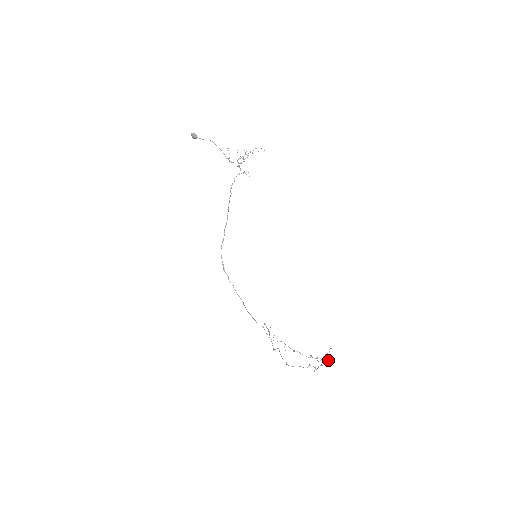
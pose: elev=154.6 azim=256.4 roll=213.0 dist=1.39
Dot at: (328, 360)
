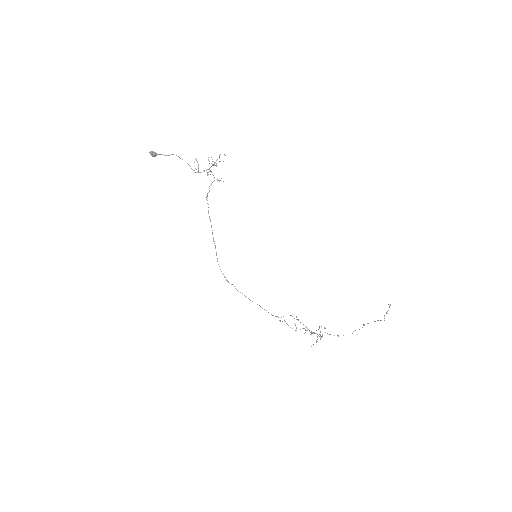
Dot at: (389, 307)
